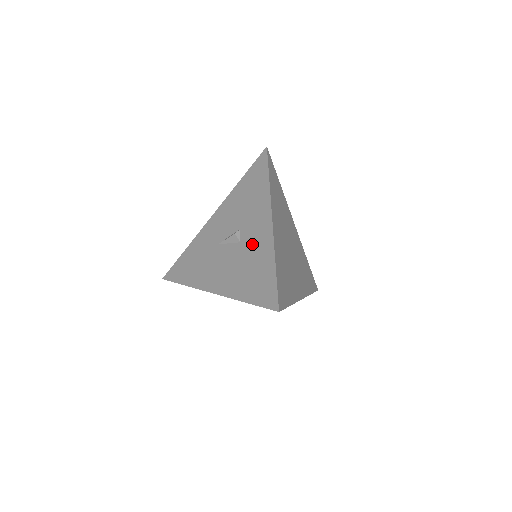
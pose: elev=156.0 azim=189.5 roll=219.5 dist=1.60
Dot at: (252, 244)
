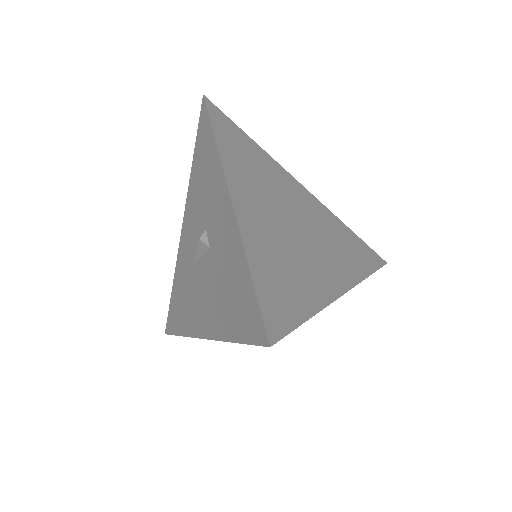
Dot at: (219, 244)
